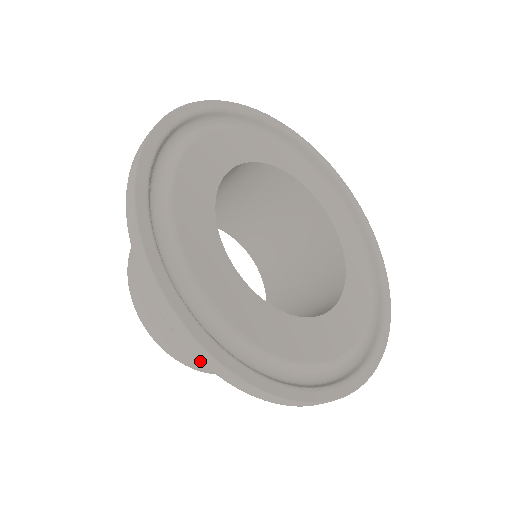
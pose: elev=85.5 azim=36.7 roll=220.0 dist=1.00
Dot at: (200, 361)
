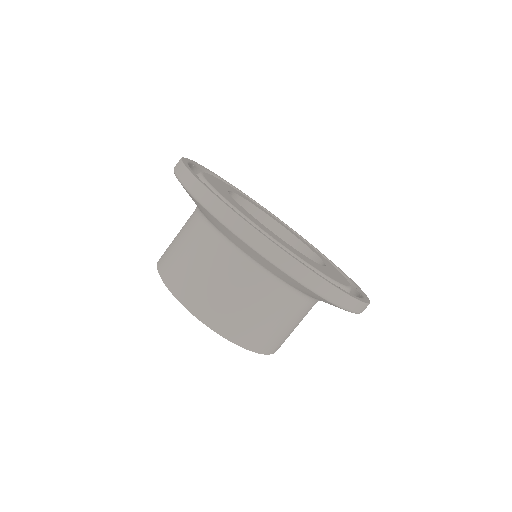
Dot at: (245, 241)
